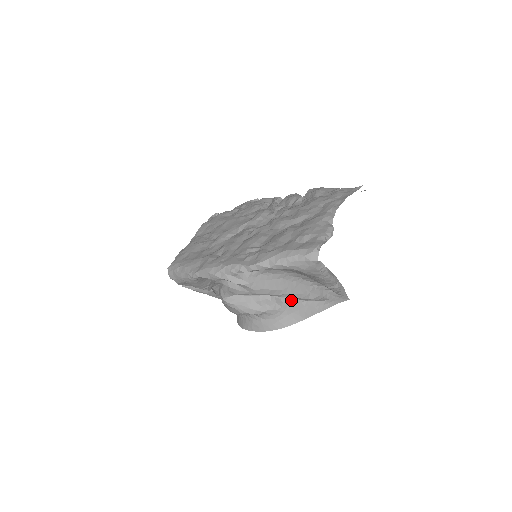
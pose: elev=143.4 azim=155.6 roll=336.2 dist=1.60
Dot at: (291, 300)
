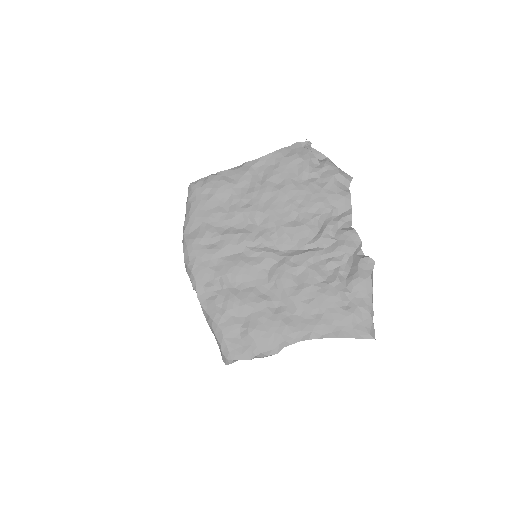
Dot at: occluded
